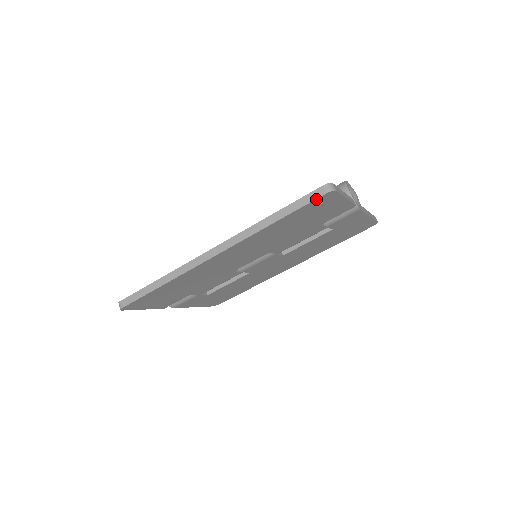
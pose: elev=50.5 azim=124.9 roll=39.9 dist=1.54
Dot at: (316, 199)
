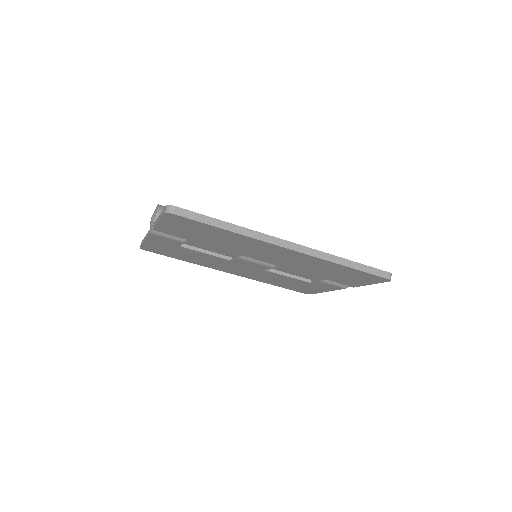
Dot at: (380, 277)
